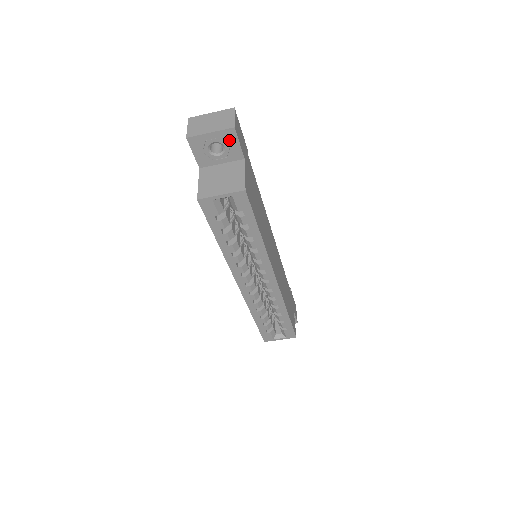
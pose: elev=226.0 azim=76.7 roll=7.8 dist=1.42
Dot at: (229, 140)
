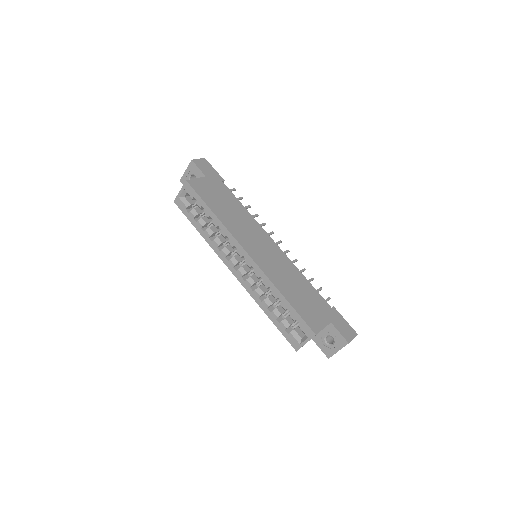
Dot at: (194, 169)
